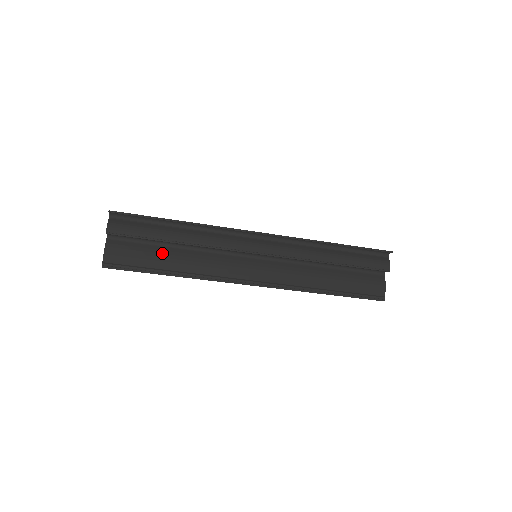
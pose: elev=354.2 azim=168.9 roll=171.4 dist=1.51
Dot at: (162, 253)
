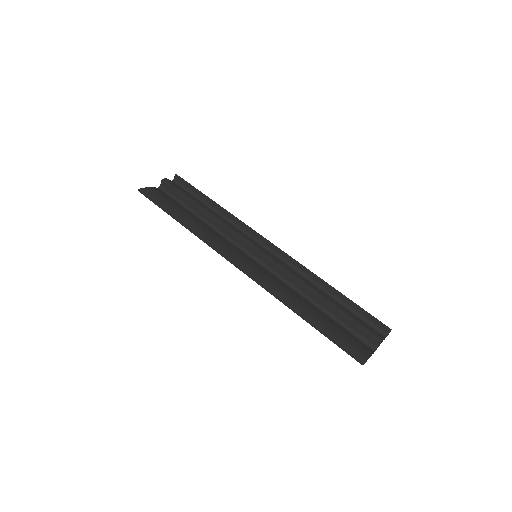
Dot at: (186, 212)
